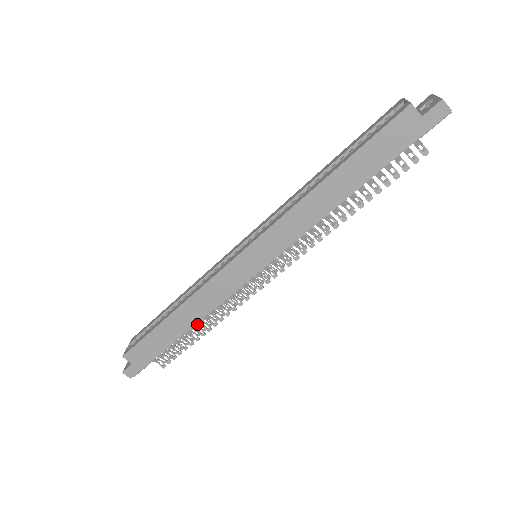
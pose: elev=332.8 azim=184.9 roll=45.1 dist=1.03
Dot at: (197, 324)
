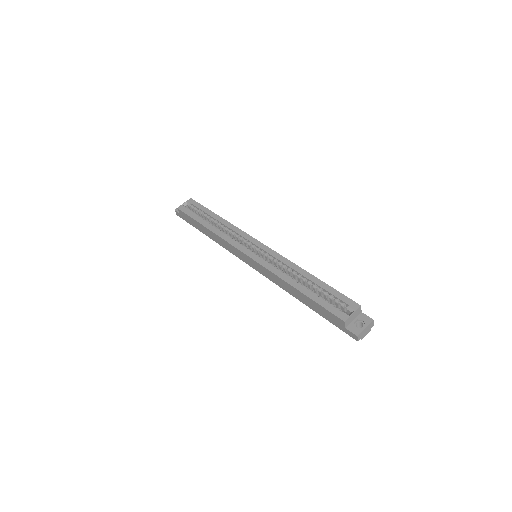
Dot at: occluded
